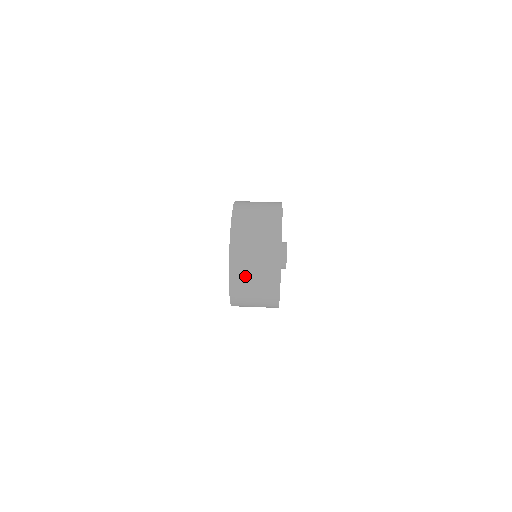
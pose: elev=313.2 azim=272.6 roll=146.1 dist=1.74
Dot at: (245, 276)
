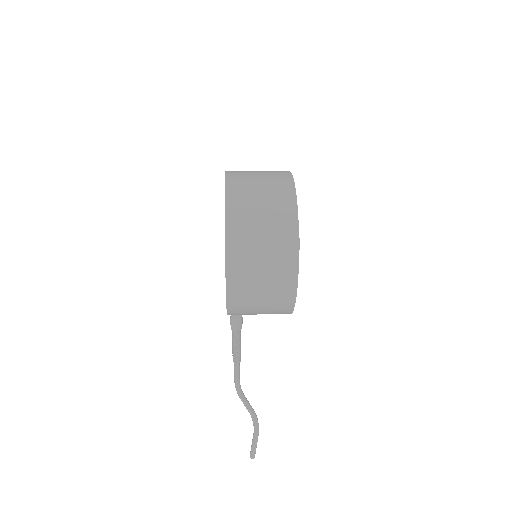
Dot at: (247, 185)
